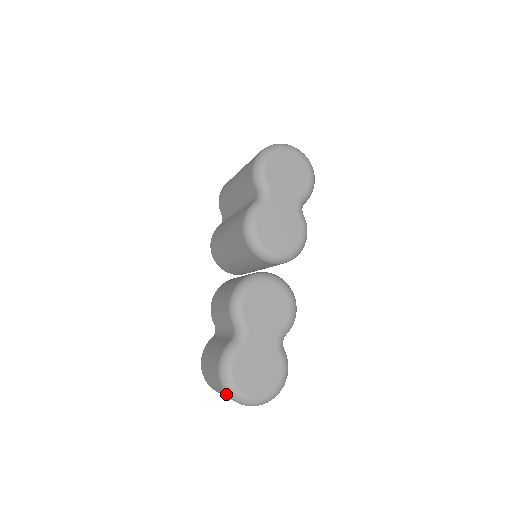
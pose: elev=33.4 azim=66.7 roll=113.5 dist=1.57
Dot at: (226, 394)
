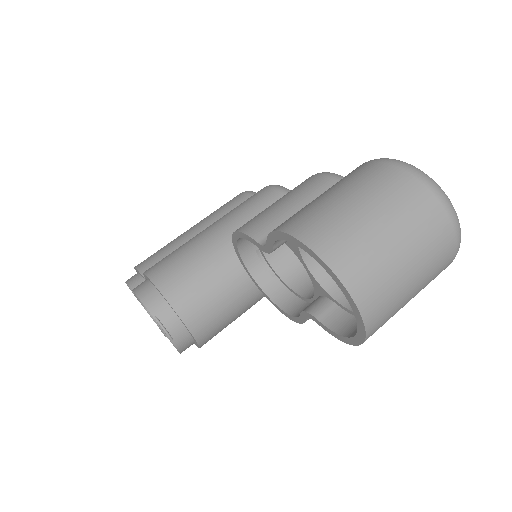
Dot at: (413, 179)
